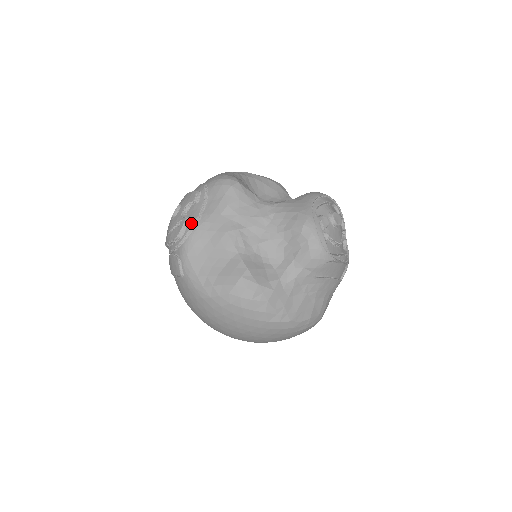
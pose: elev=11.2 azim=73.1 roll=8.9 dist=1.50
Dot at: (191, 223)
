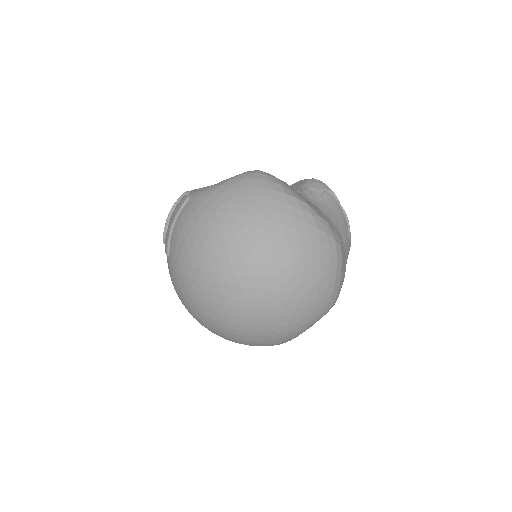
Dot at: occluded
